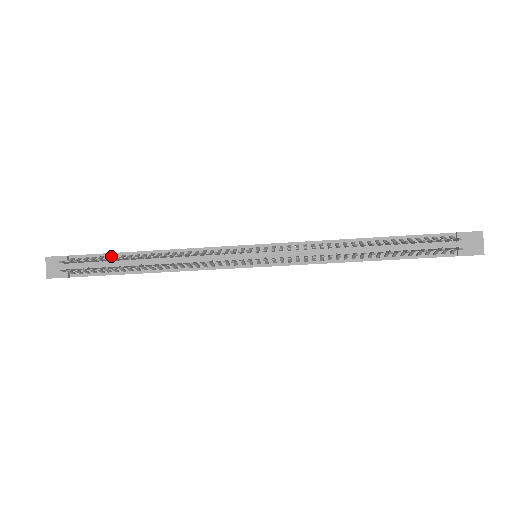
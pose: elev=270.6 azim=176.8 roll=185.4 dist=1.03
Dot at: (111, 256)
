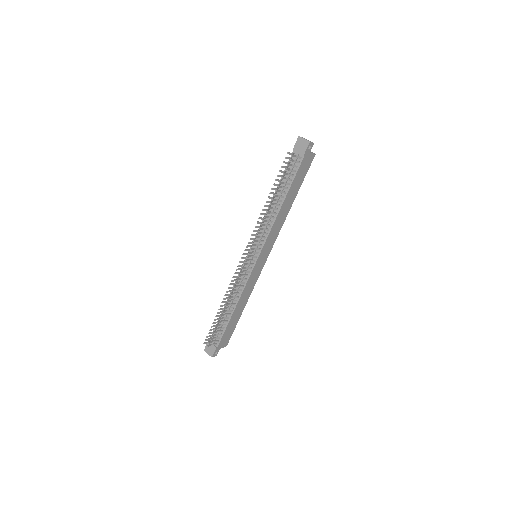
Dot at: occluded
